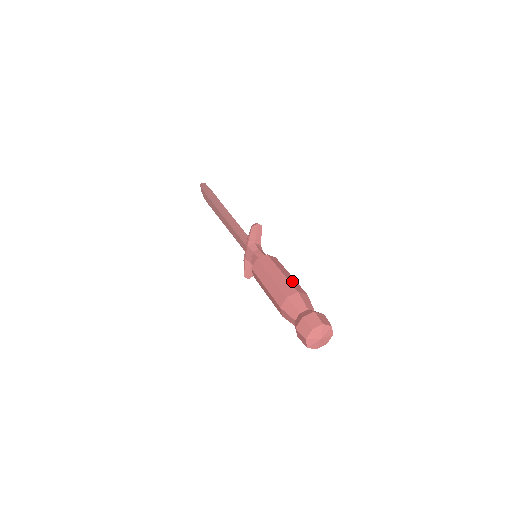
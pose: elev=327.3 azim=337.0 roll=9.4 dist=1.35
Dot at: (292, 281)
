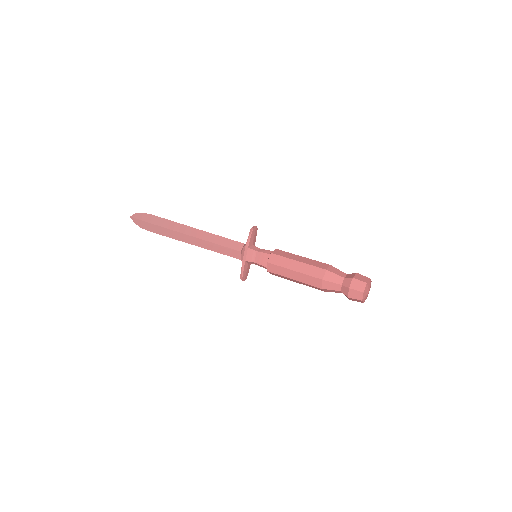
Dot at: (315, 261)
